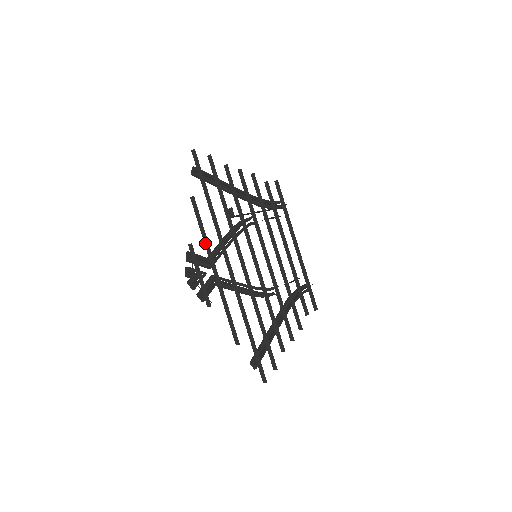
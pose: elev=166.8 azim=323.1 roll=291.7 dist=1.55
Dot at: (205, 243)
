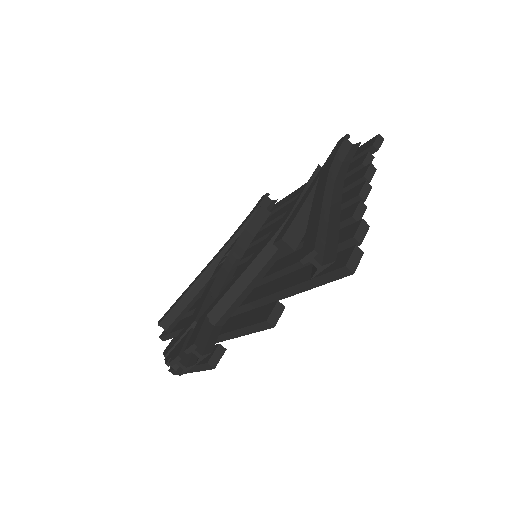
Dot at: (226, 335)
